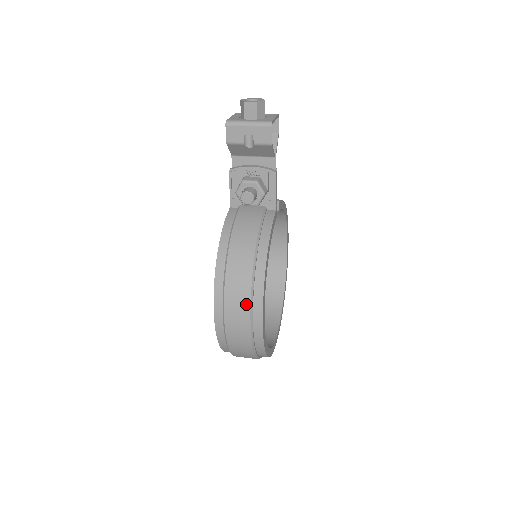
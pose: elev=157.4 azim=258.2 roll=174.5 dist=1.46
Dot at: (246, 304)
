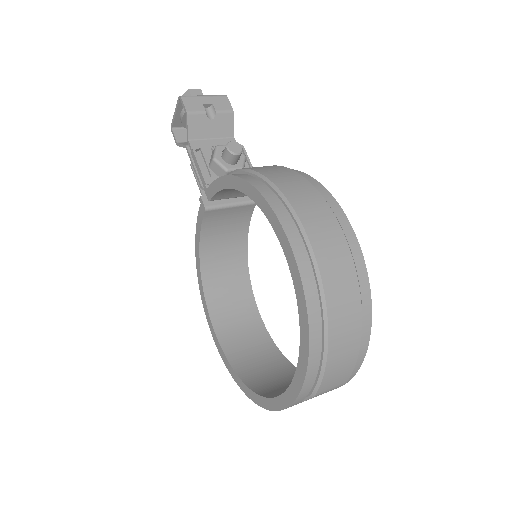
Dot at: (318, 198)
